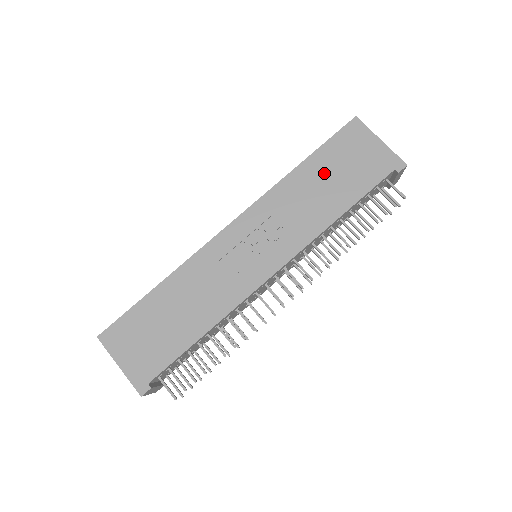
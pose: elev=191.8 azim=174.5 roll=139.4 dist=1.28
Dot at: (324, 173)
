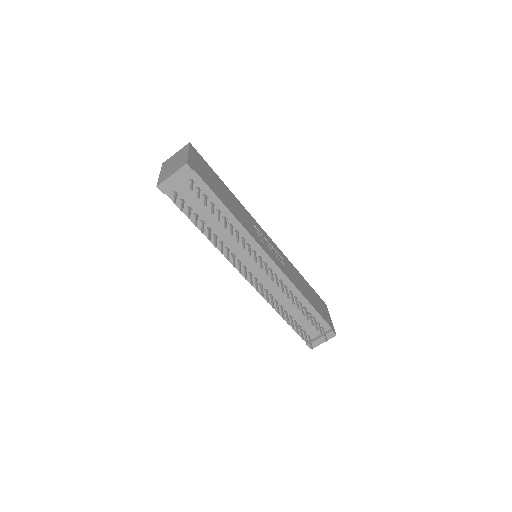
Dot at: (308, 288)
